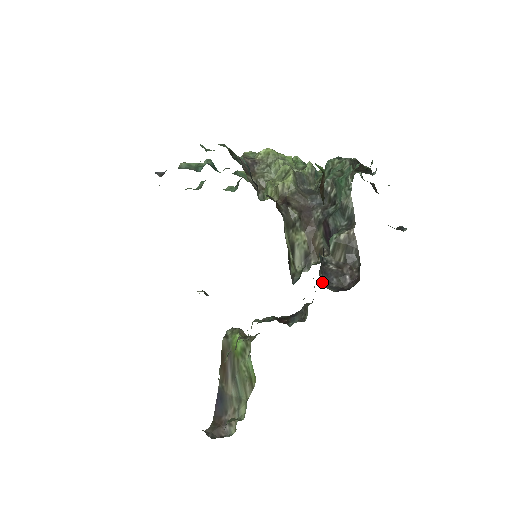
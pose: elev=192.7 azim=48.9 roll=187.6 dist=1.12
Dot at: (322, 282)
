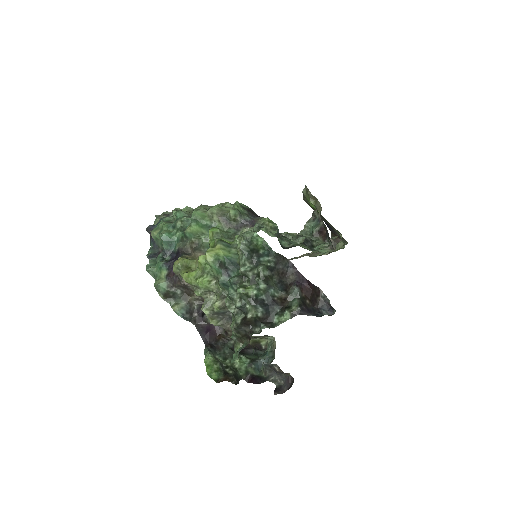
Dot at: (273, 382)
